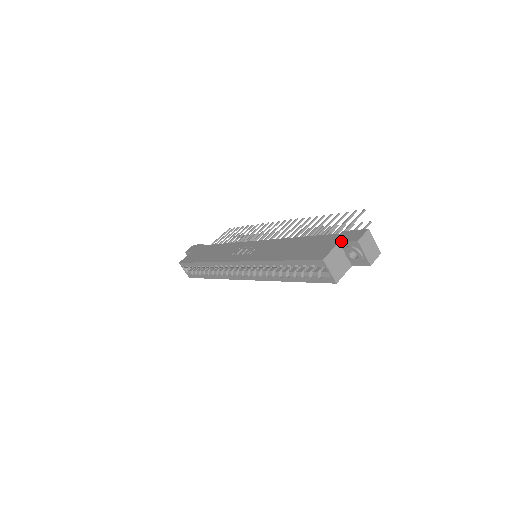
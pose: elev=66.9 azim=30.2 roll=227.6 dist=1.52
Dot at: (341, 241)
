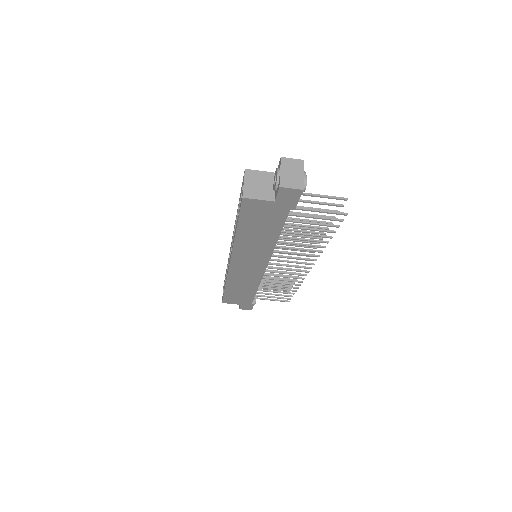
Dot at: occluded
